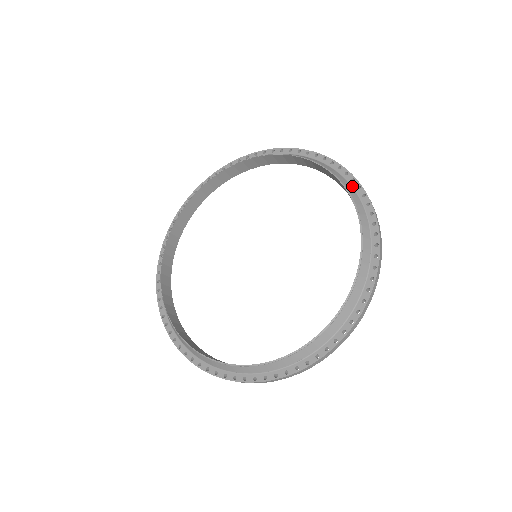
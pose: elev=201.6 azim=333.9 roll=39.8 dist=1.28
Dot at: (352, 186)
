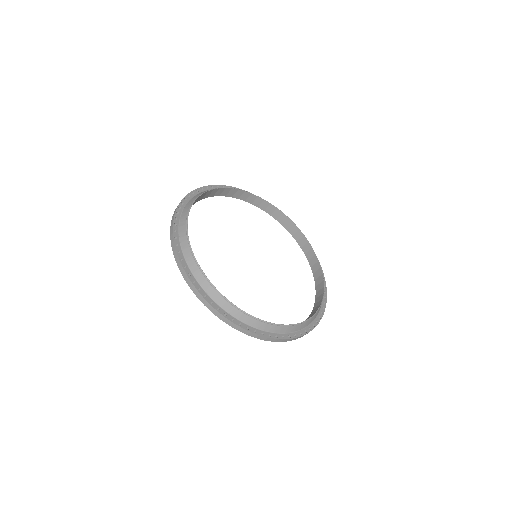
Dot at: (323, 299)
